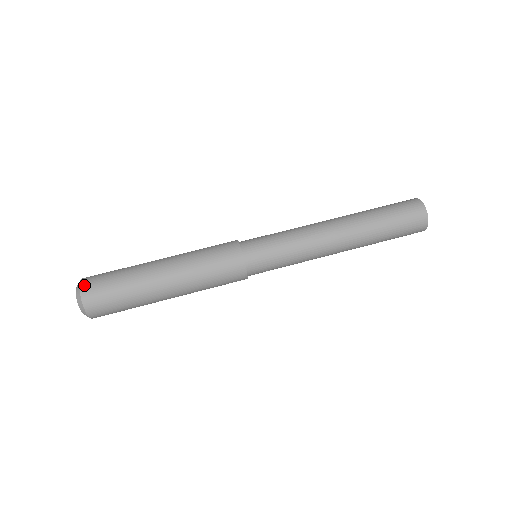
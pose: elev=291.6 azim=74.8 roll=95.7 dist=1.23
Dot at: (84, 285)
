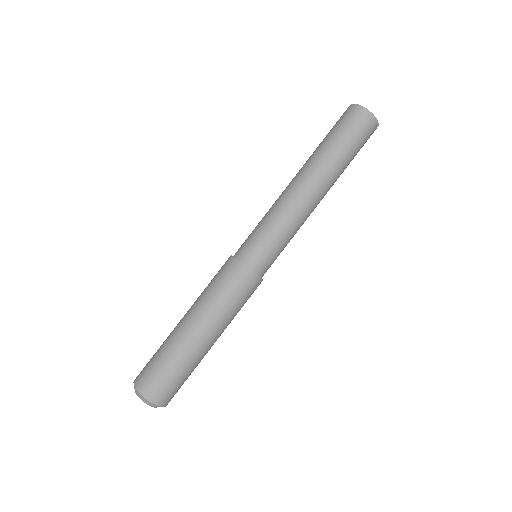
Dot at: (141, 388)
